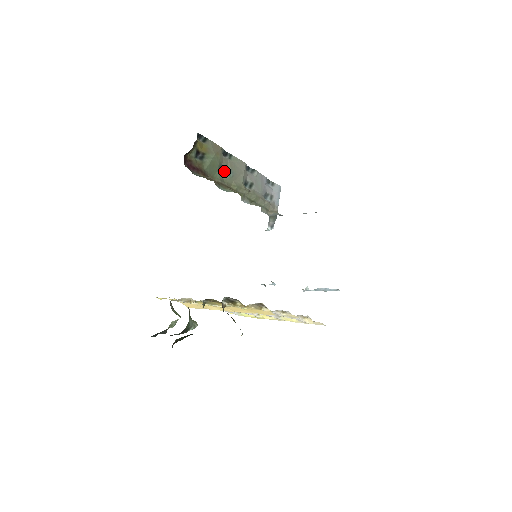
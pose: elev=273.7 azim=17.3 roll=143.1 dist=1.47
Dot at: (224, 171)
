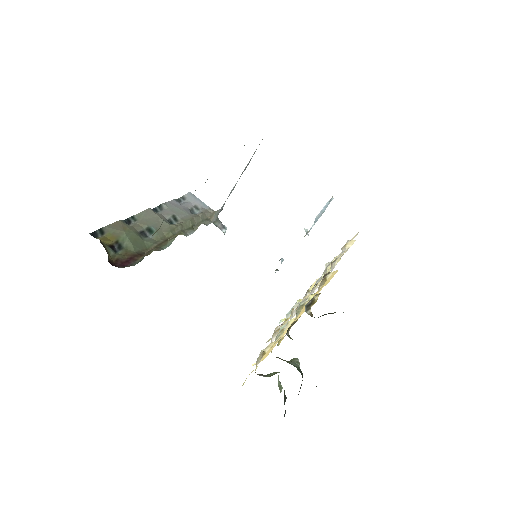
Dot at: (146, 234)
